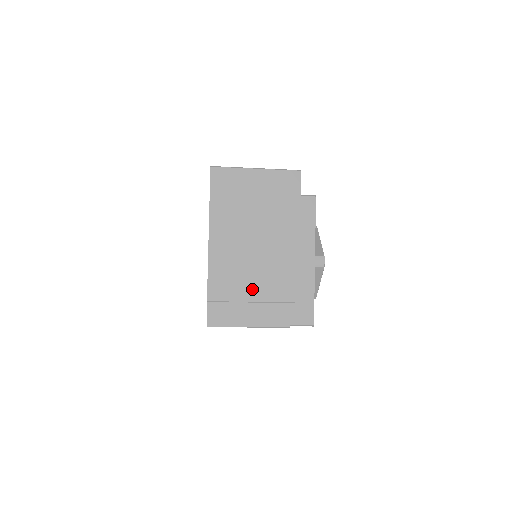
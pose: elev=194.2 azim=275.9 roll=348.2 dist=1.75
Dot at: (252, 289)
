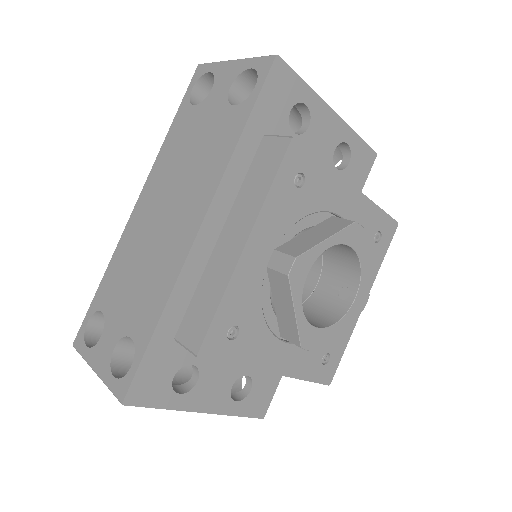
Dot at: occluded
